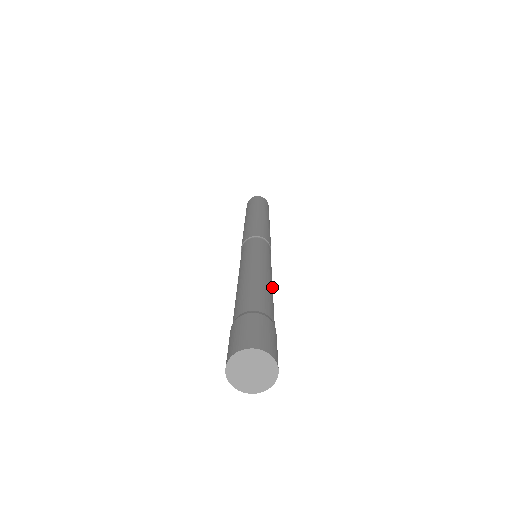
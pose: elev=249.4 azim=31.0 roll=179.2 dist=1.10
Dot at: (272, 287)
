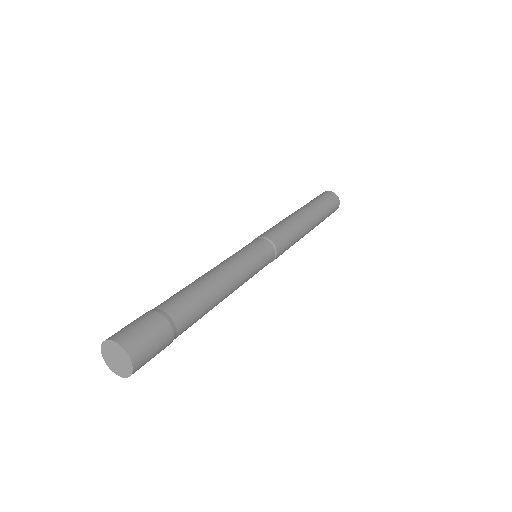
Dot at: (223, 298)
